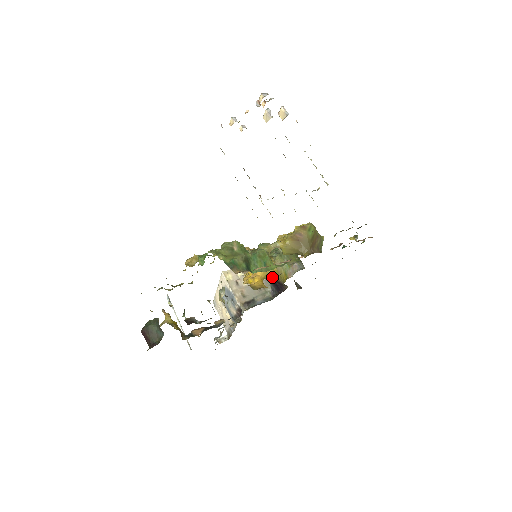
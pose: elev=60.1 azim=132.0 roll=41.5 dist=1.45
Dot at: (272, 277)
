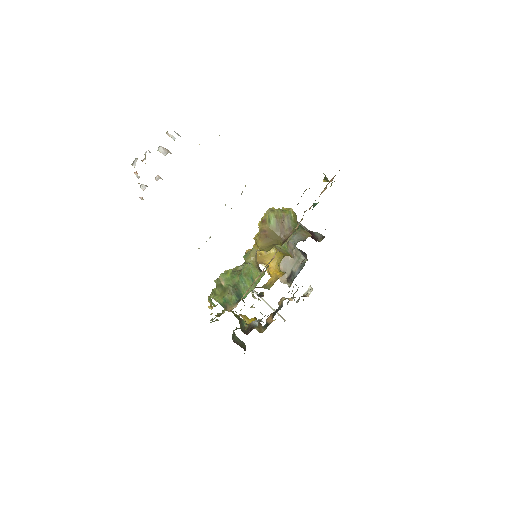
Dot at: occluded
